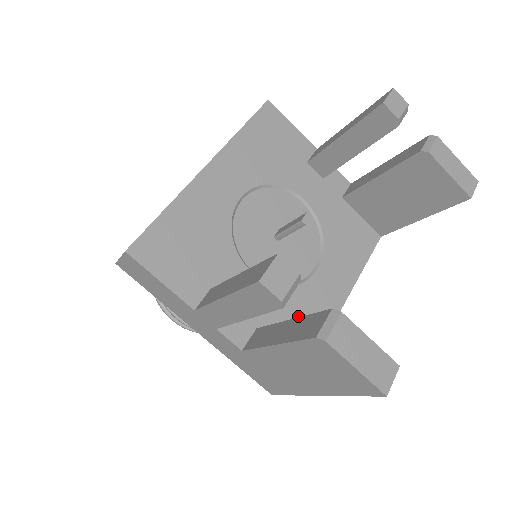
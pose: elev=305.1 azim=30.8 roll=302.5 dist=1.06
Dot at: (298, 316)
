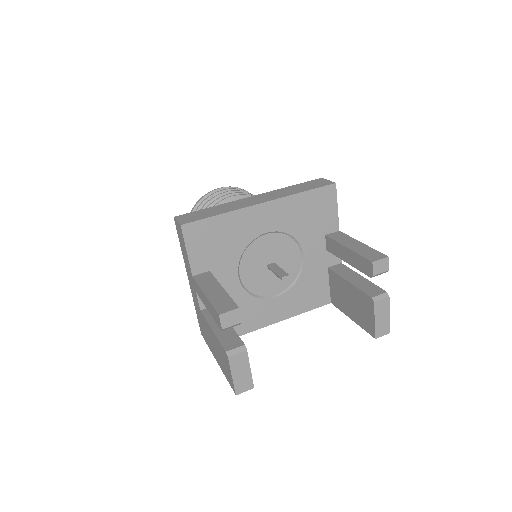
Dot at: (244, 313)
